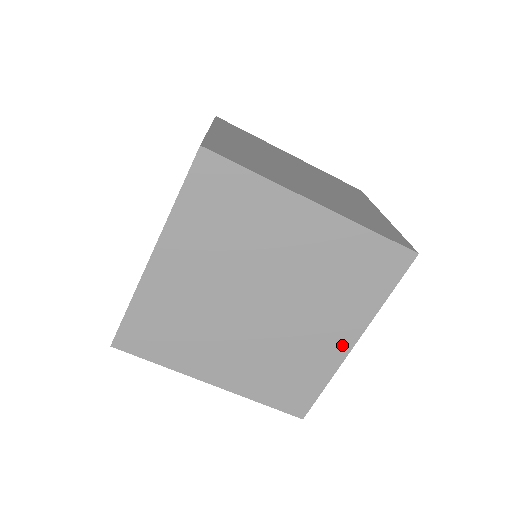
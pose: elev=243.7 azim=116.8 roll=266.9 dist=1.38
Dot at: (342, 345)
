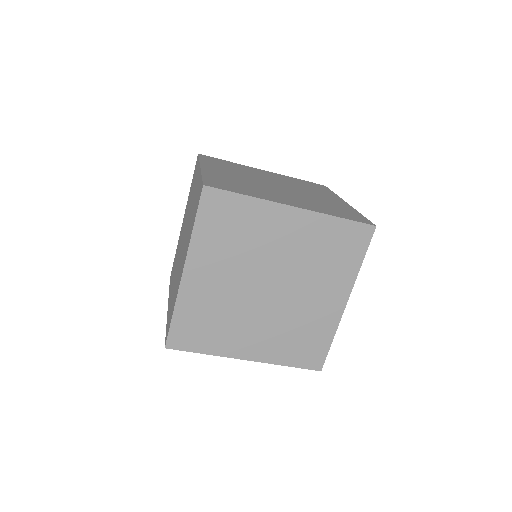
Dot at: (337, 307)
